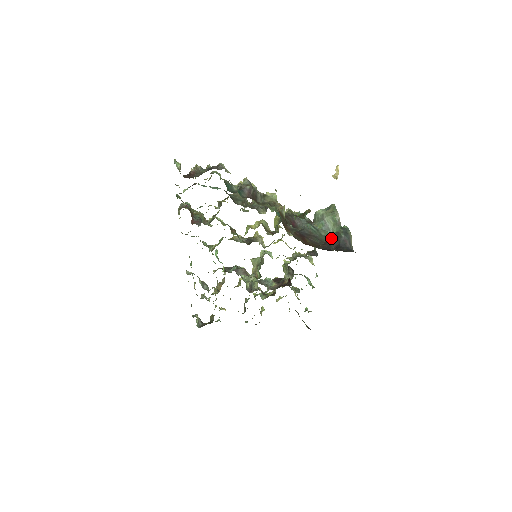
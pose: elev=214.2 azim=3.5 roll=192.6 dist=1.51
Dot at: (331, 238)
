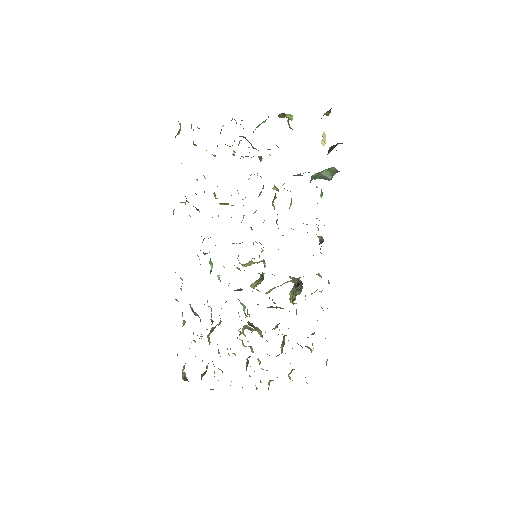
Dot at: (328, 151)
